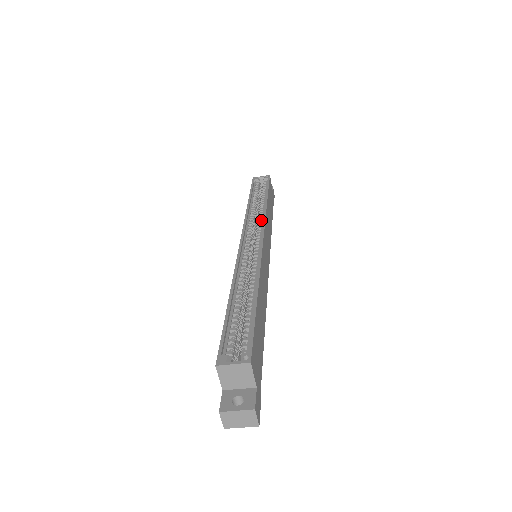
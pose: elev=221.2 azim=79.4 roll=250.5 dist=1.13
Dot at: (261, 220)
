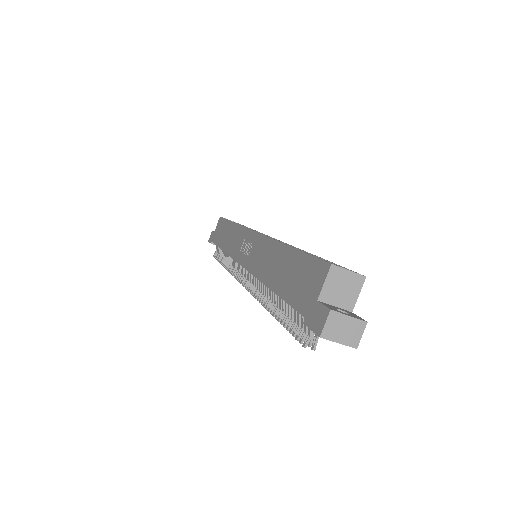
Dot at: occluded
